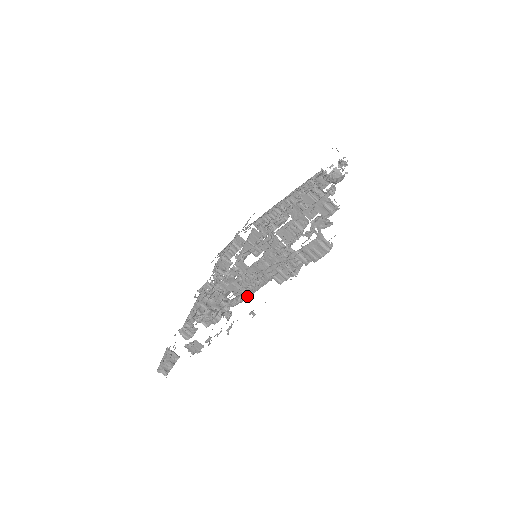
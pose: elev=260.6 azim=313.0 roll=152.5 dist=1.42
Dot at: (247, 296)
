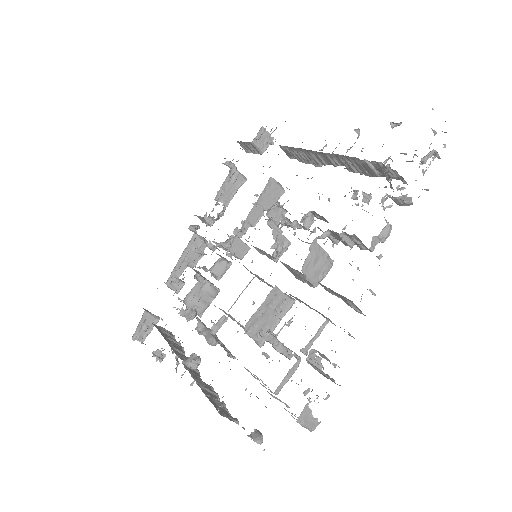
Dot at: (231, 318)
